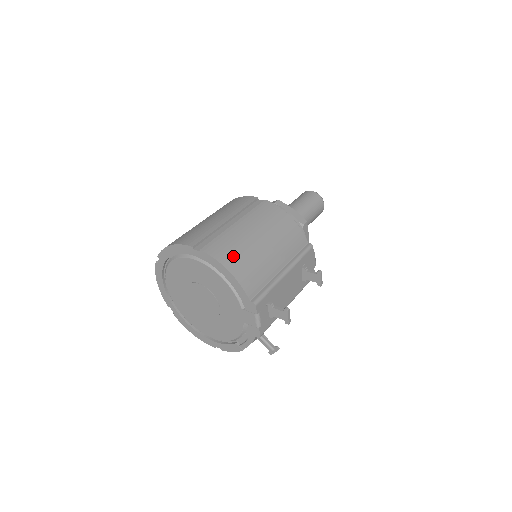
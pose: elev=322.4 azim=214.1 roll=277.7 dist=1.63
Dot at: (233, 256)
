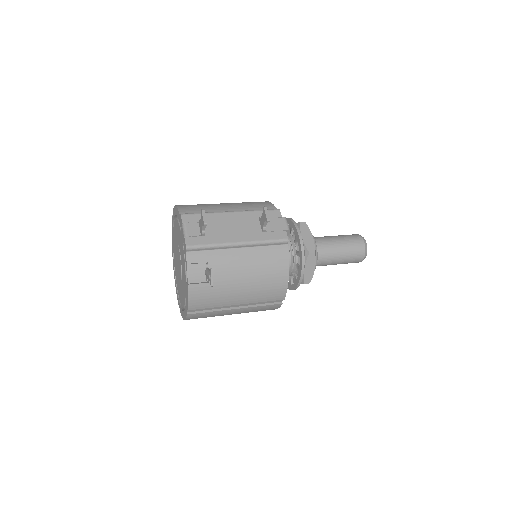
Dot at: occluded
